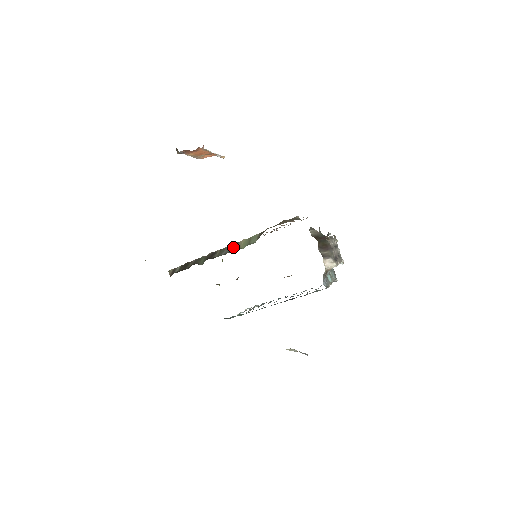
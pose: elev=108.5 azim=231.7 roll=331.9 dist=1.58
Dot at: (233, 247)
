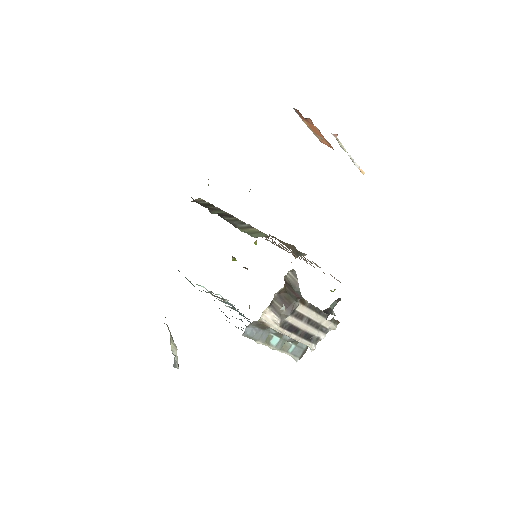
Dot at: (243, 225)
